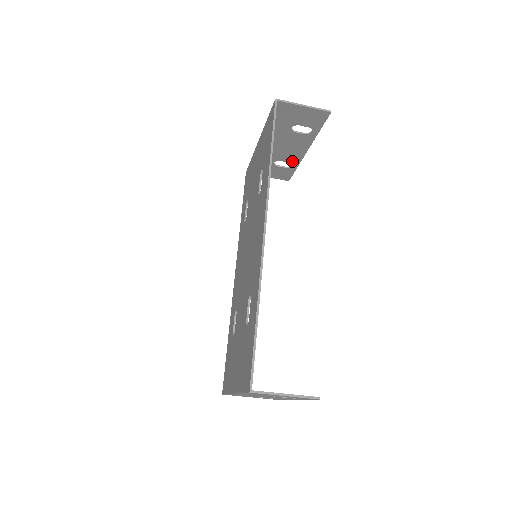
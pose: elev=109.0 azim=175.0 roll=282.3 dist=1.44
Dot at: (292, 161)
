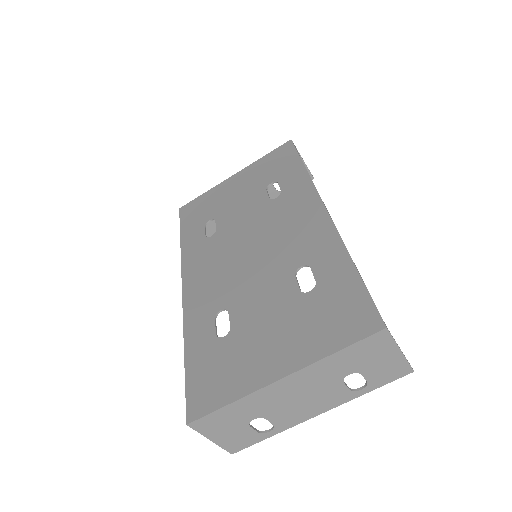
Dot at: occluded
